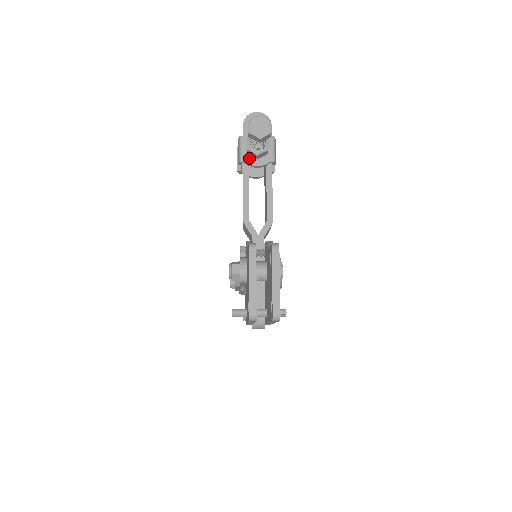
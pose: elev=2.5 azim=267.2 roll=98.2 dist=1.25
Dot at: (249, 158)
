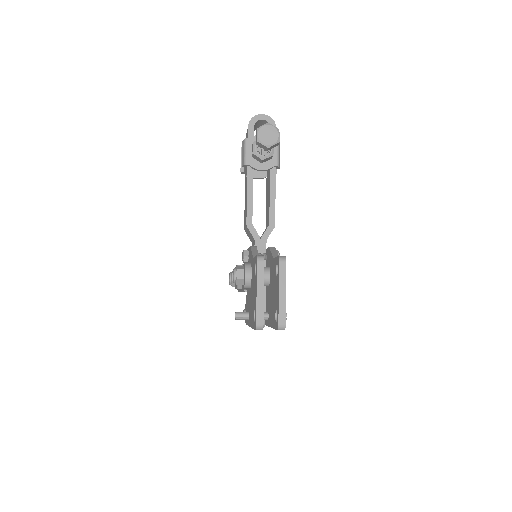
Dot at: (254, 161)
